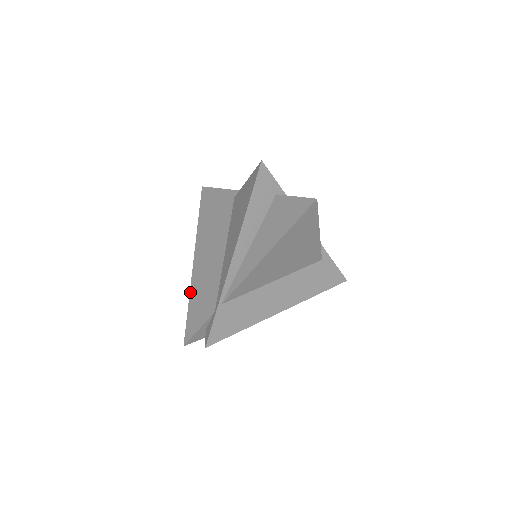
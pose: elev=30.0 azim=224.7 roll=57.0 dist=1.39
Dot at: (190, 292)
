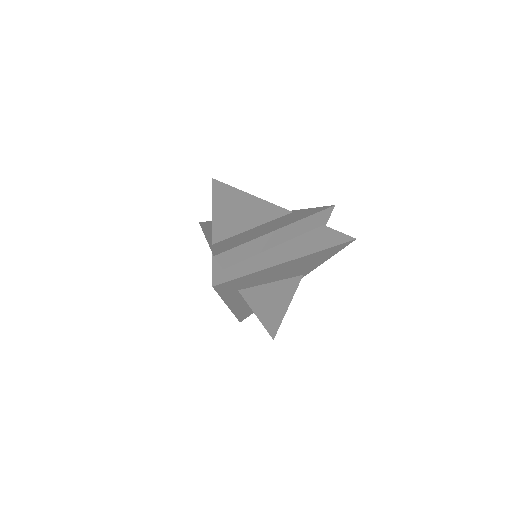
Dot at: (222, 299)
